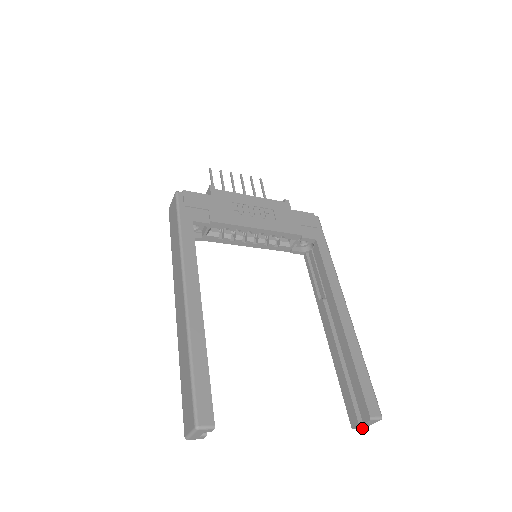
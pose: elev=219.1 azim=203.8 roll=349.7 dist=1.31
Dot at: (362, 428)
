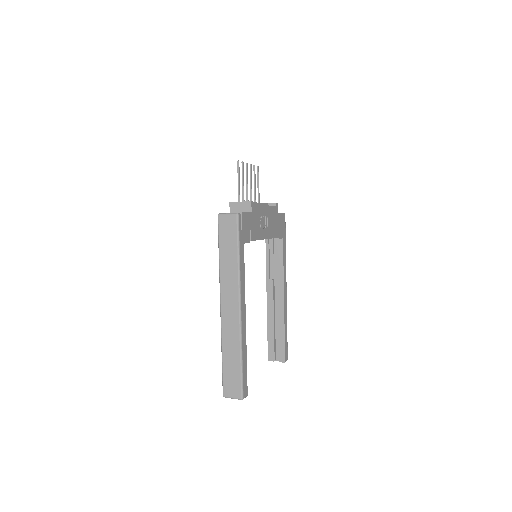
Dot at: occluded
